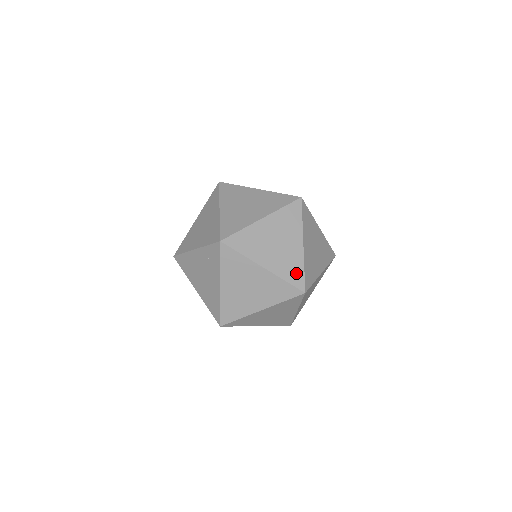
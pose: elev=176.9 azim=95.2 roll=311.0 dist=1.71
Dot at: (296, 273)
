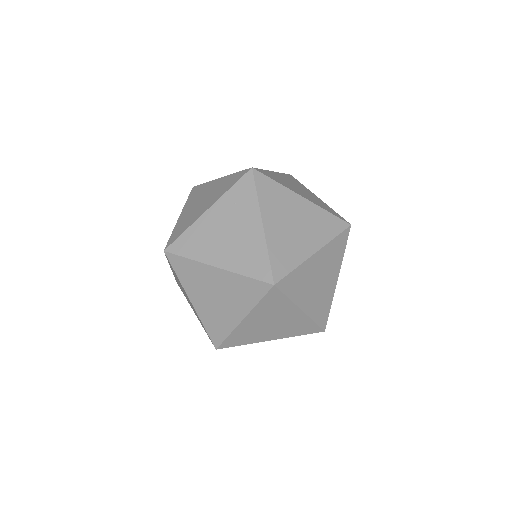
Dot at: (331, 211)
